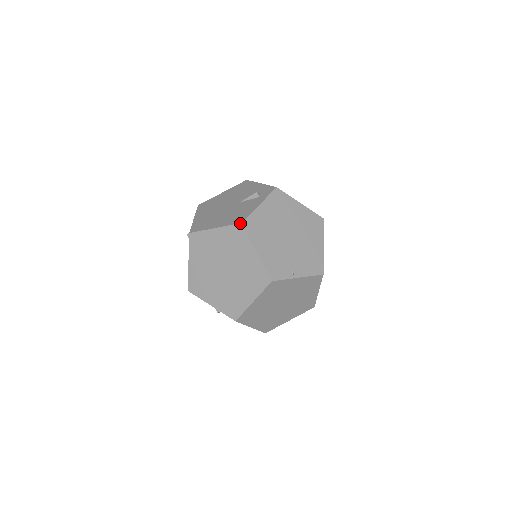
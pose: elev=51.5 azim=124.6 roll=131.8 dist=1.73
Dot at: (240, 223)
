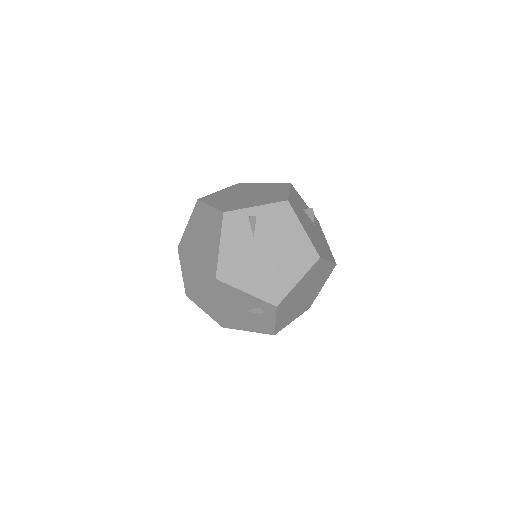
Dot at: occluded
